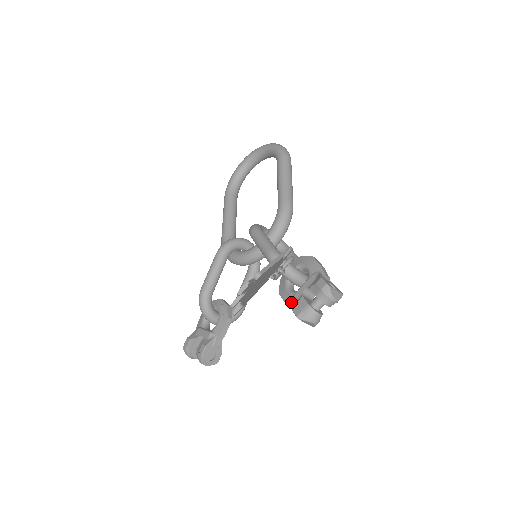
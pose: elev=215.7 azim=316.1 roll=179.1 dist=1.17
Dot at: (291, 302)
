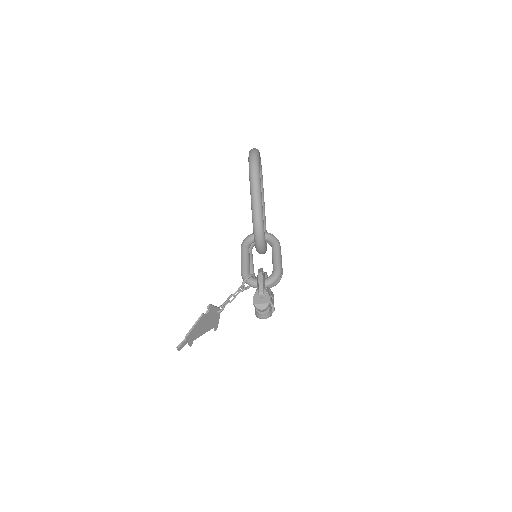
Dot at: occluded
